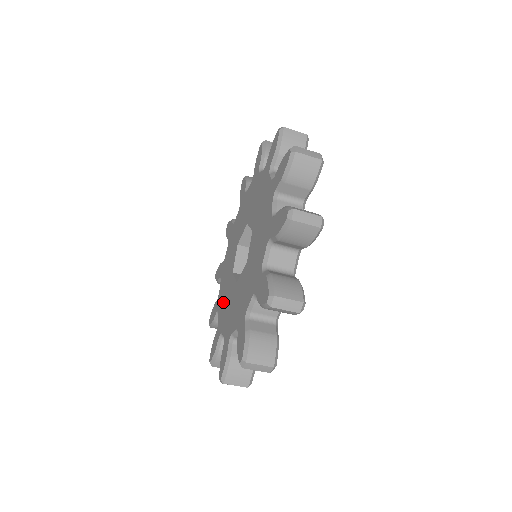
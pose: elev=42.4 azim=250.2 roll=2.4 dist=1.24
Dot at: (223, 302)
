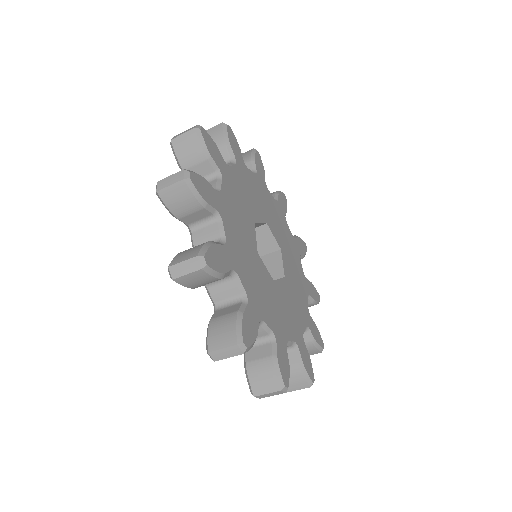
Dot at: occluded
